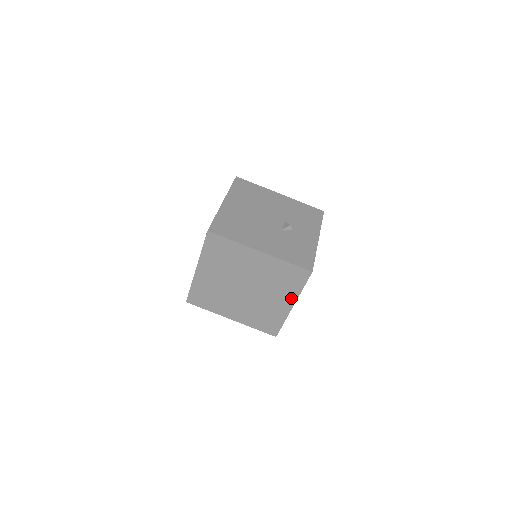
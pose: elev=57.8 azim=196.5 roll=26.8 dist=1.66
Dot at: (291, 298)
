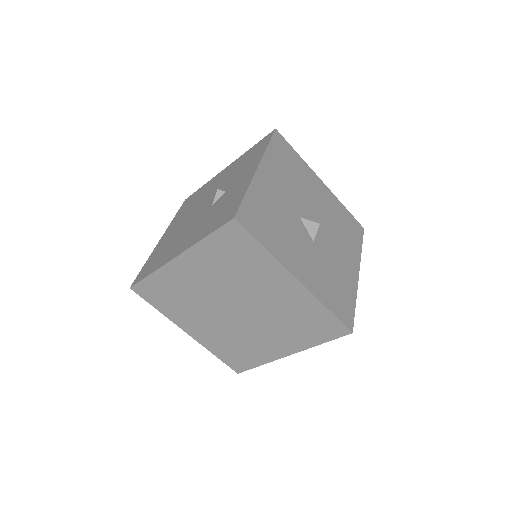
Dot at: (278, 272)
